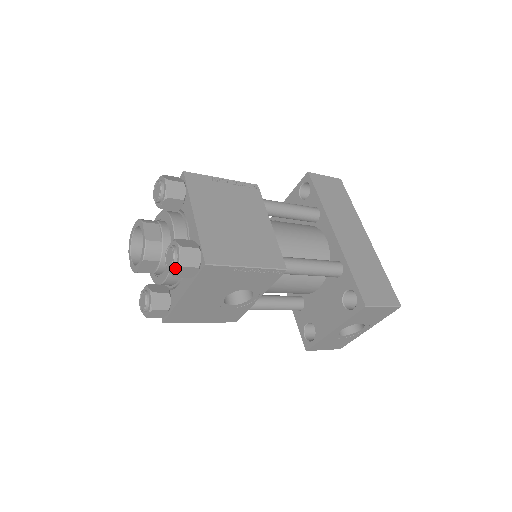
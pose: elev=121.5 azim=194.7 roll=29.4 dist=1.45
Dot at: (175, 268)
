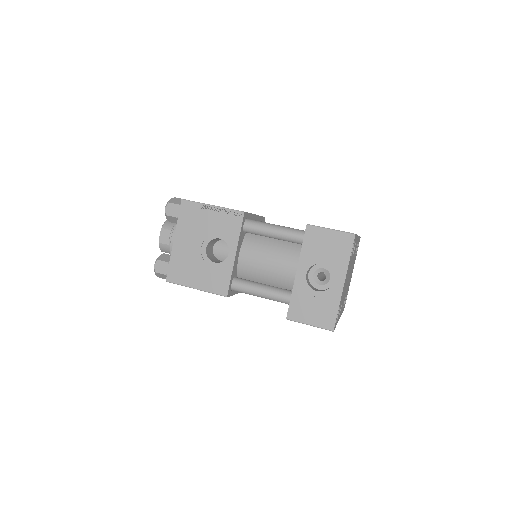
Dot at: (167, 207)
